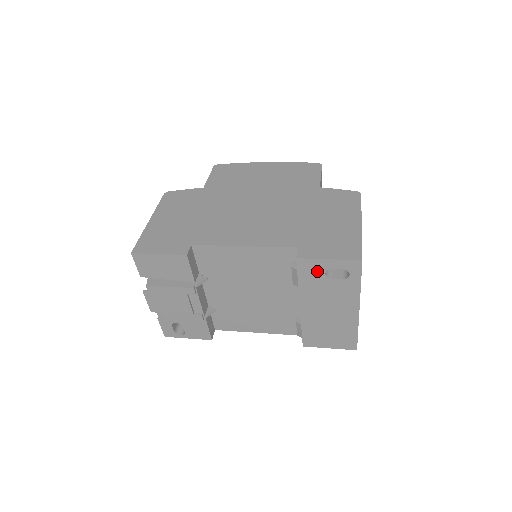
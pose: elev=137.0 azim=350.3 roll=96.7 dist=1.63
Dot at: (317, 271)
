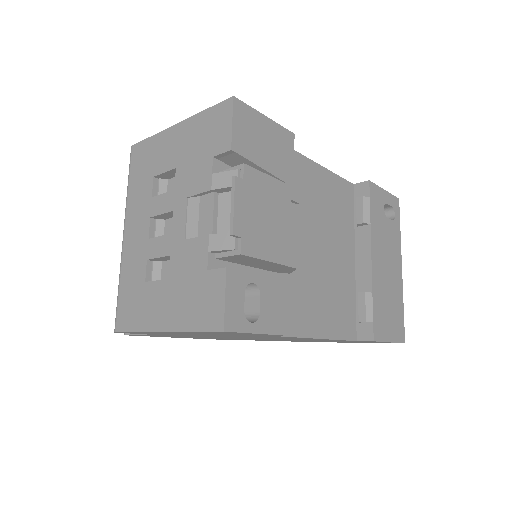
Dot at: (380, 204)
